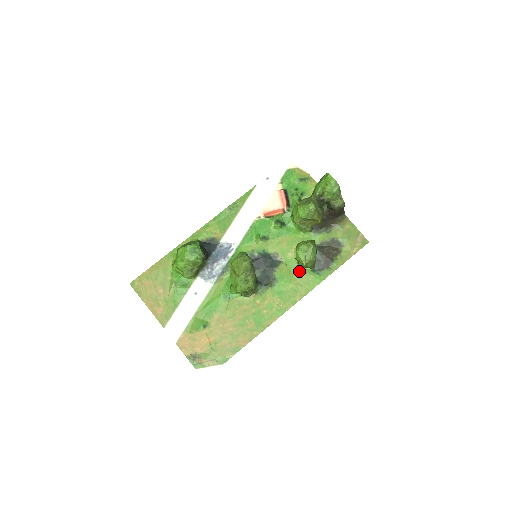
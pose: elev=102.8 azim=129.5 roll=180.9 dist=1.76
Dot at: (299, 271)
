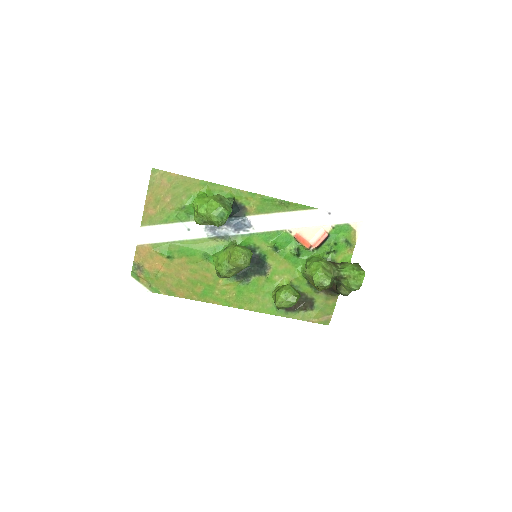
Dot at: (268, 293)
